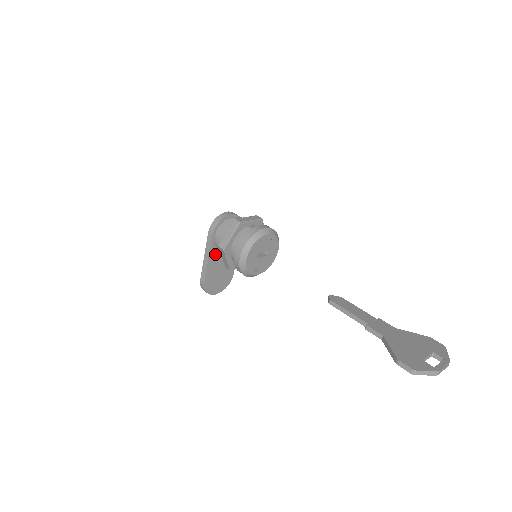
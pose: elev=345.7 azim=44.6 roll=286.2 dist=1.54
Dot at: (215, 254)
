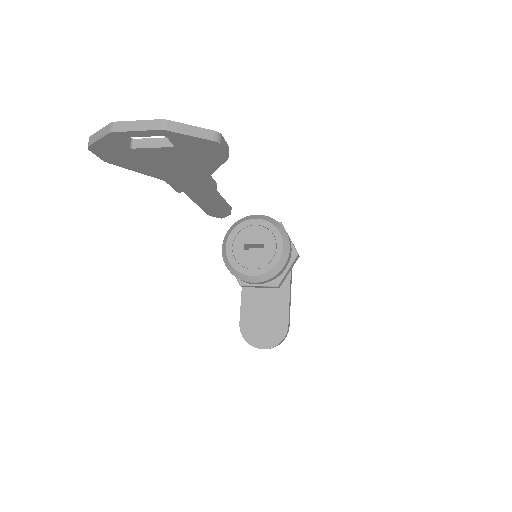
Dot at: occluded
